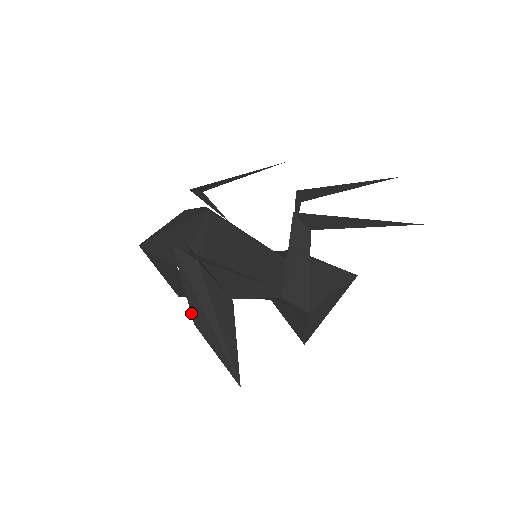
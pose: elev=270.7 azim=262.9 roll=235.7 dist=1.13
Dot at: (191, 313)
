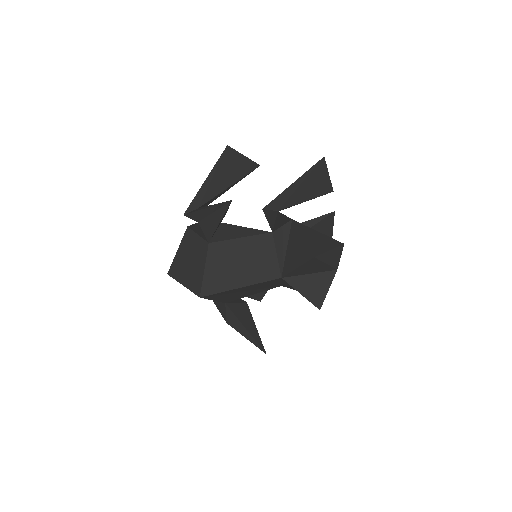
Dot at: (196, 221)
